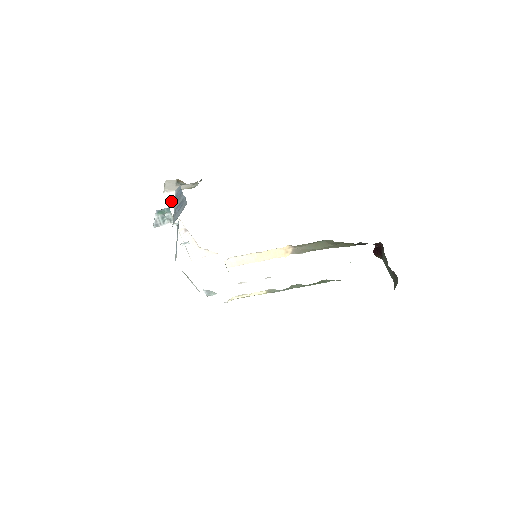
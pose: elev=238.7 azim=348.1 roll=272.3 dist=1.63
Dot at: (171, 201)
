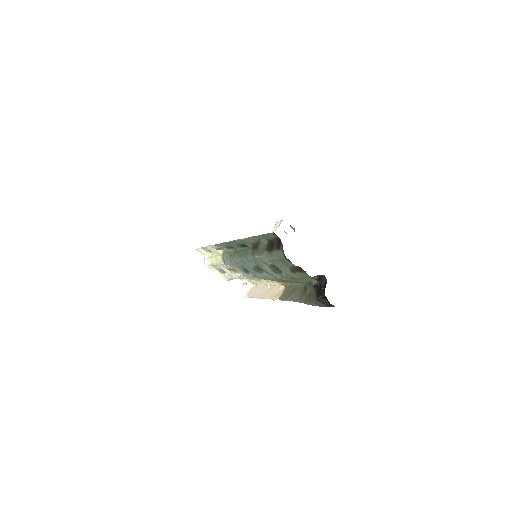
Dot at: (275, 228)
